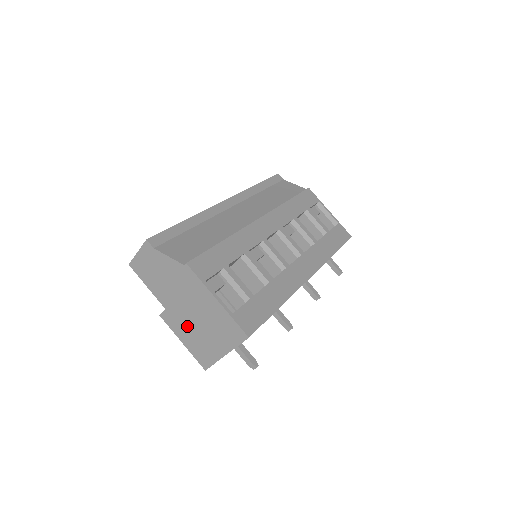
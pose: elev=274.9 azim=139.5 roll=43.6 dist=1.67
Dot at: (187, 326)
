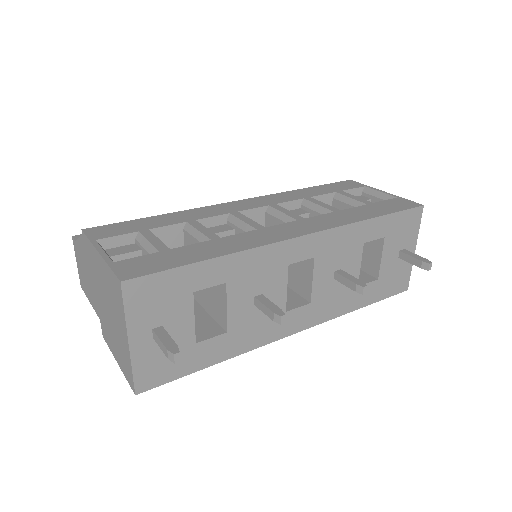
Dot at: (109, 328)
